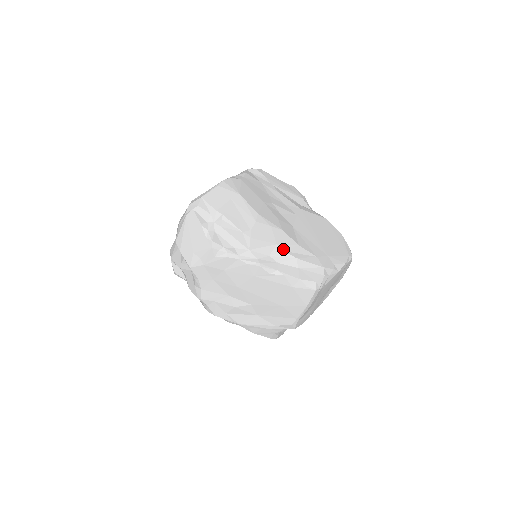
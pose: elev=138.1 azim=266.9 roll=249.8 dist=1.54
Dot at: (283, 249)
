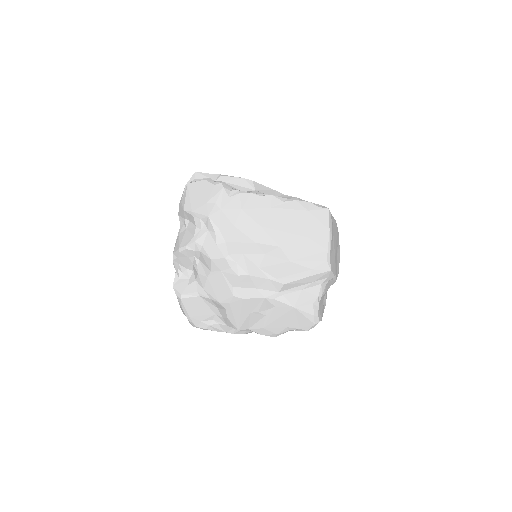
Dot at: (282, 194)
